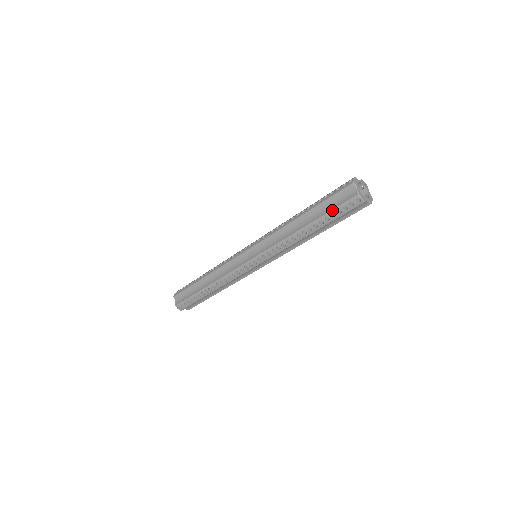
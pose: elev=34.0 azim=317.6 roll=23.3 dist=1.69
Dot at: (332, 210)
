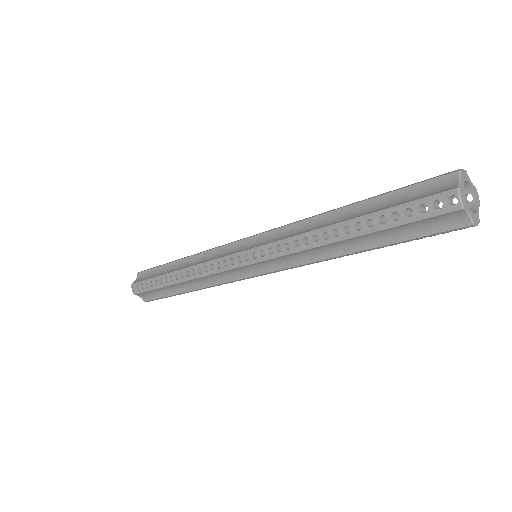
Dot at: (398, 205)
